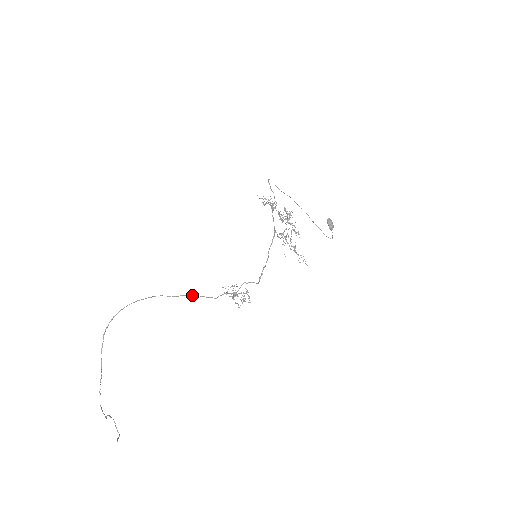
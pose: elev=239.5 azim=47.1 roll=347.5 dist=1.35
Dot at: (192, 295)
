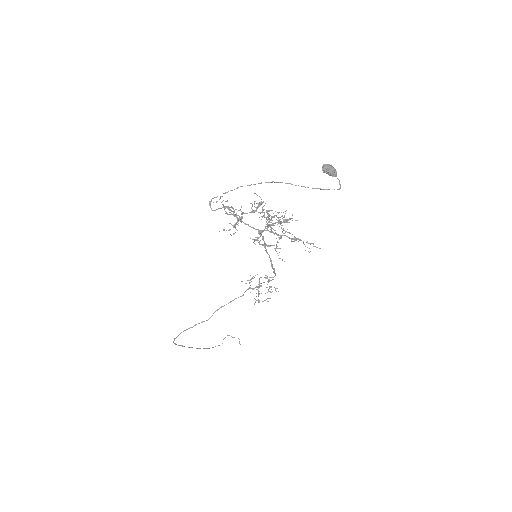
Dot at: occluded
